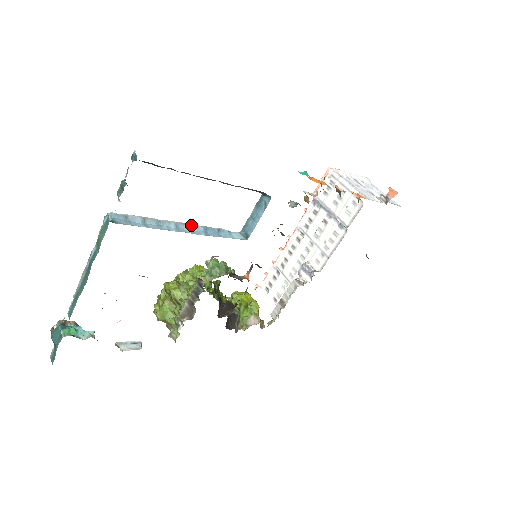
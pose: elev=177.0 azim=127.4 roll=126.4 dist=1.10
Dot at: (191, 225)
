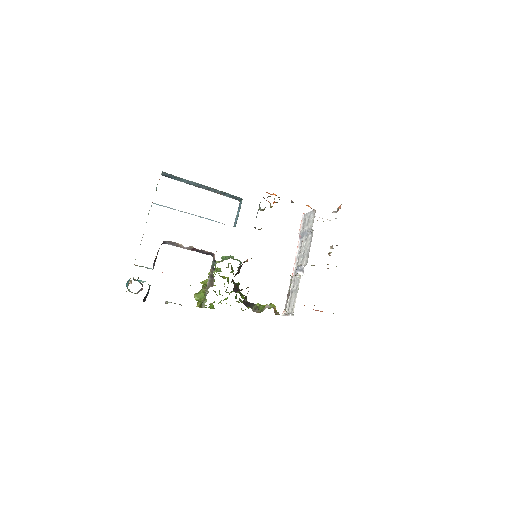
Dot at: (199, 216)
